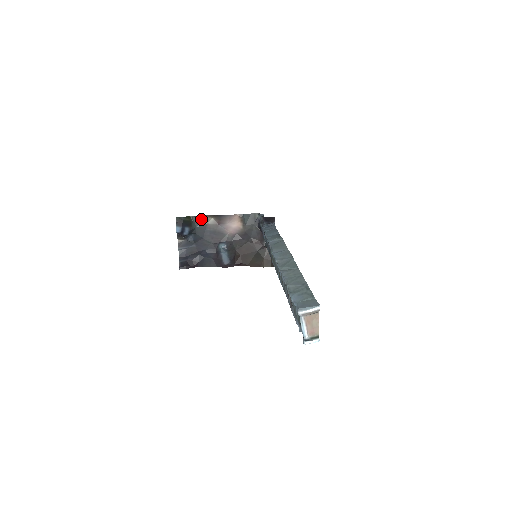
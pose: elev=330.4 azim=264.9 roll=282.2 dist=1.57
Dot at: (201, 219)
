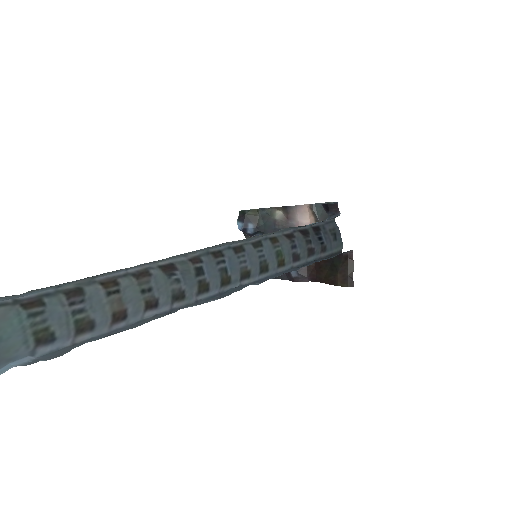
Dot at: (269, 213)
